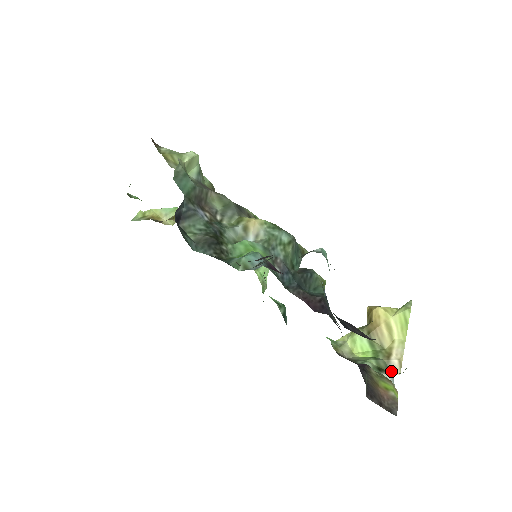
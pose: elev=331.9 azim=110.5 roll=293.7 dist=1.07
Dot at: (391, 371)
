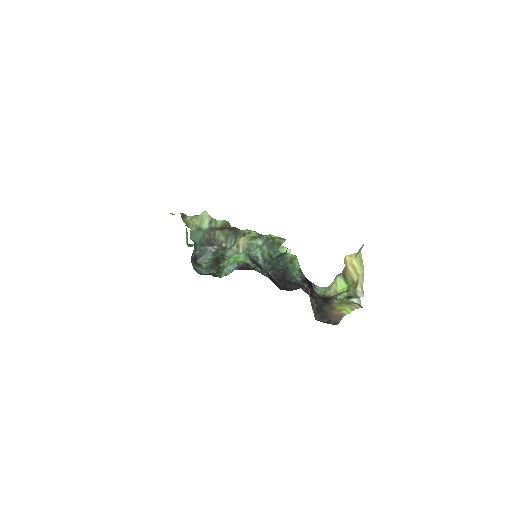
Dot at: (358, 296)
